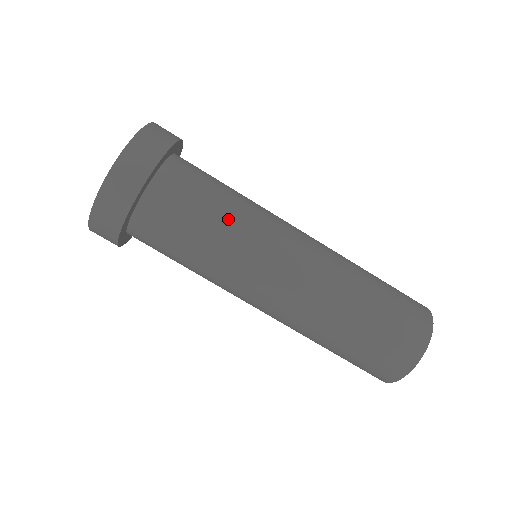
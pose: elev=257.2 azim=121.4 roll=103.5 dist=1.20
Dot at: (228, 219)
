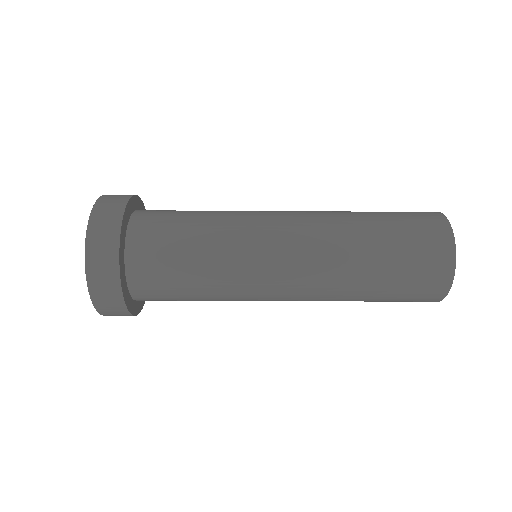
Dot at: (209, 289)
